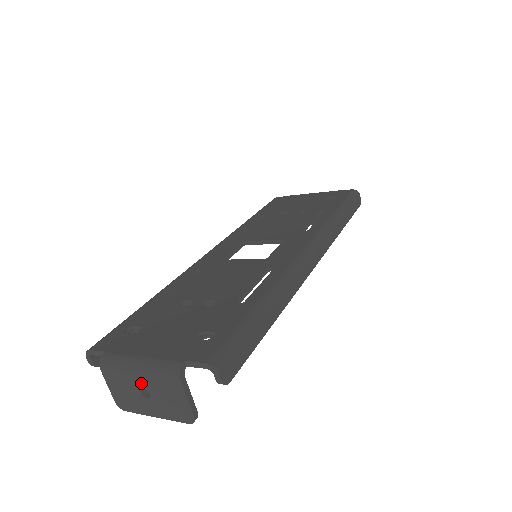
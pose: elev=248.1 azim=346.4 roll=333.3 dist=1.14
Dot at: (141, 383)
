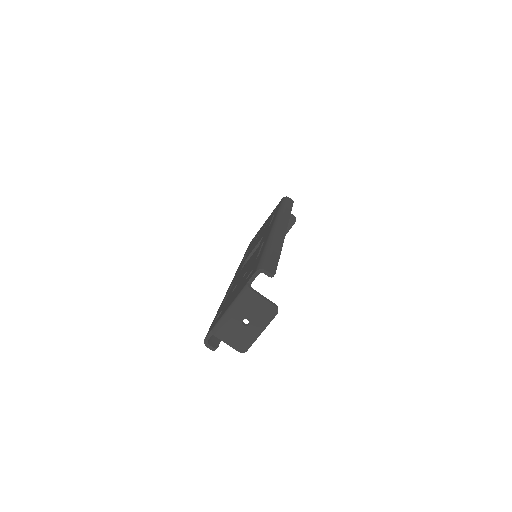
Dot at: (239, 318)
